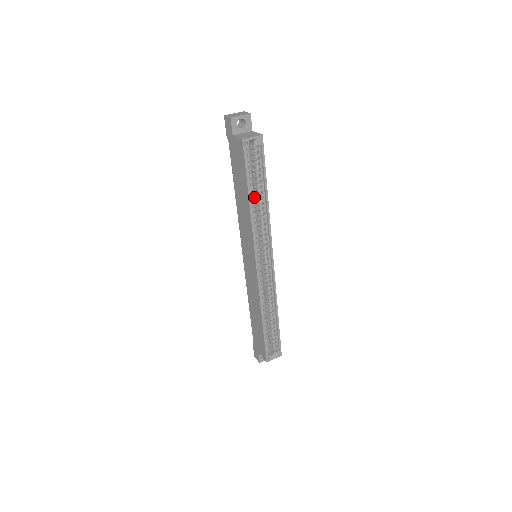
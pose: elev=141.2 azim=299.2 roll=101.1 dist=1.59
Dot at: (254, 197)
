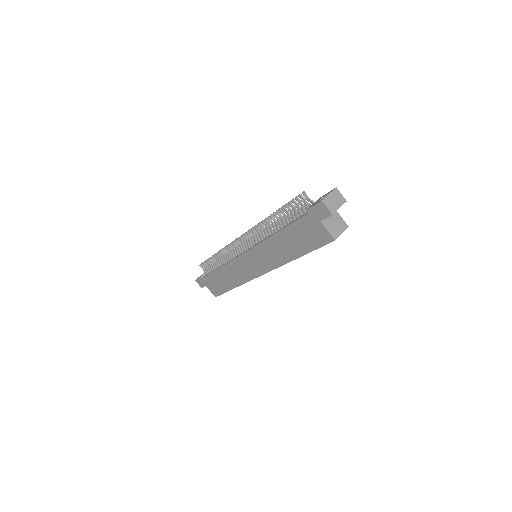
Dot at: occluded
